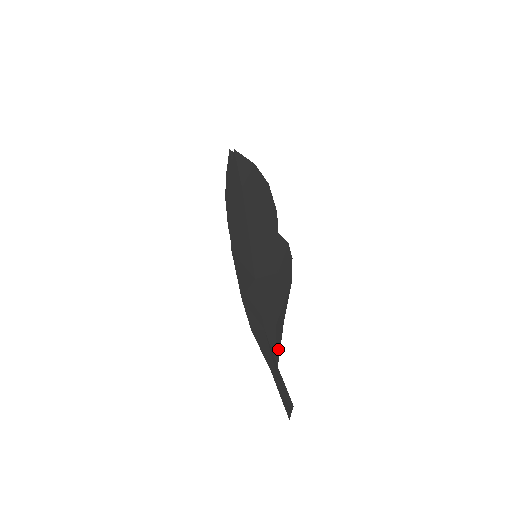
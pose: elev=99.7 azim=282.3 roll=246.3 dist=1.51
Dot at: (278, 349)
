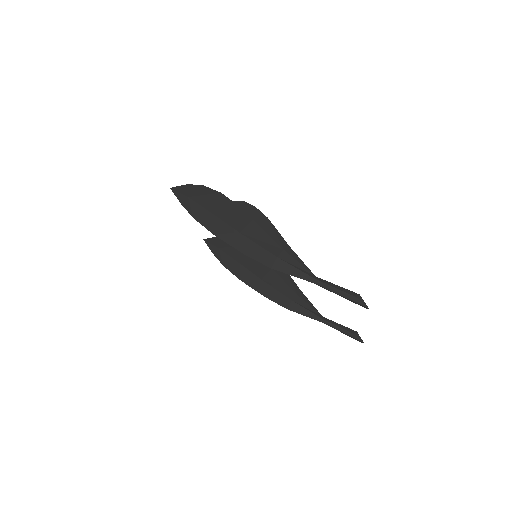
Dot at: (302, 264)
